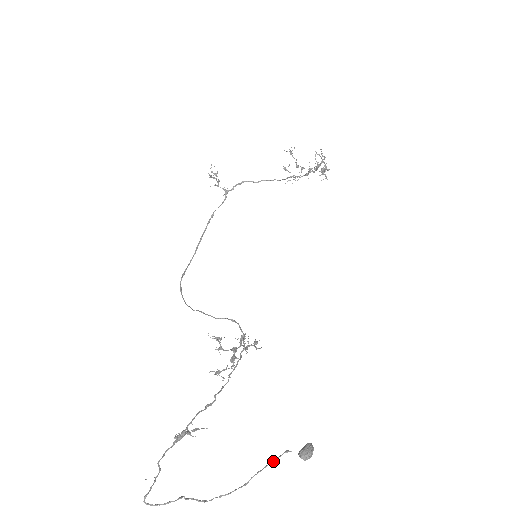
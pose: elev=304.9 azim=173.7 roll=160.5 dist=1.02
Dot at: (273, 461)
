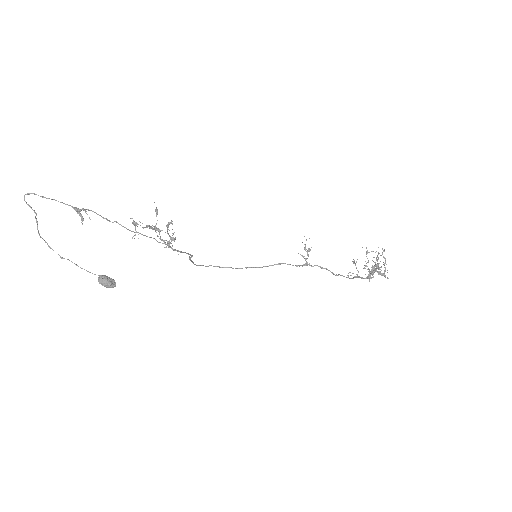
Dot at: occluded
